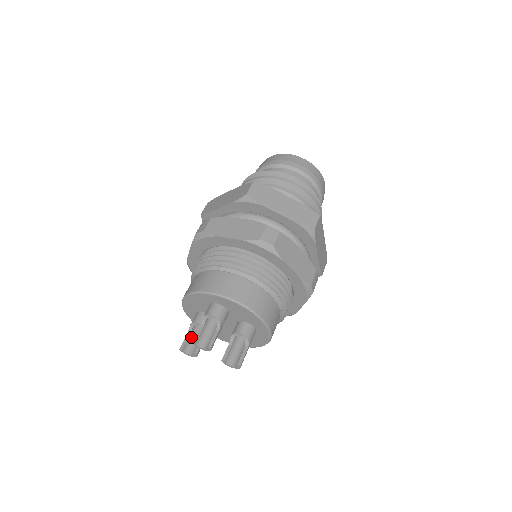
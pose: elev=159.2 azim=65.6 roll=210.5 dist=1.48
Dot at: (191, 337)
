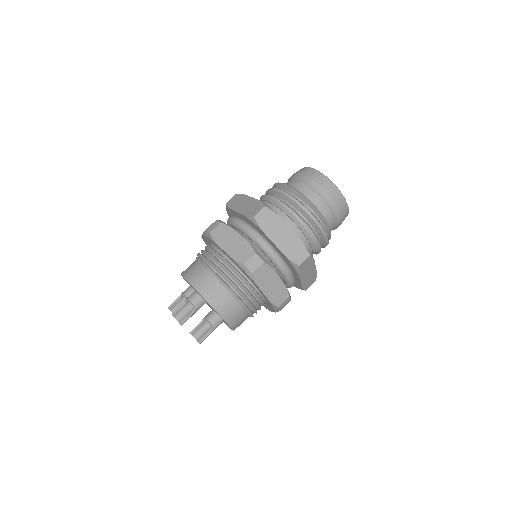
Dot at: (180, 301)
